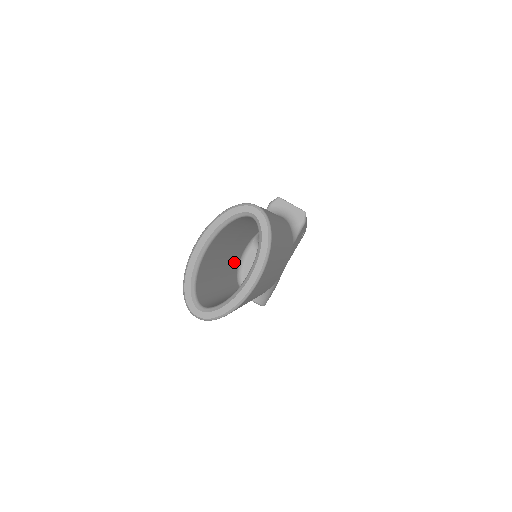
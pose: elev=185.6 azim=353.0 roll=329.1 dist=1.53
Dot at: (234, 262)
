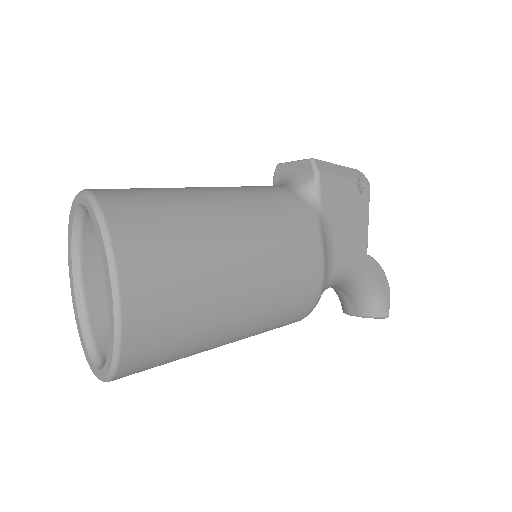
Dot at: occluded
